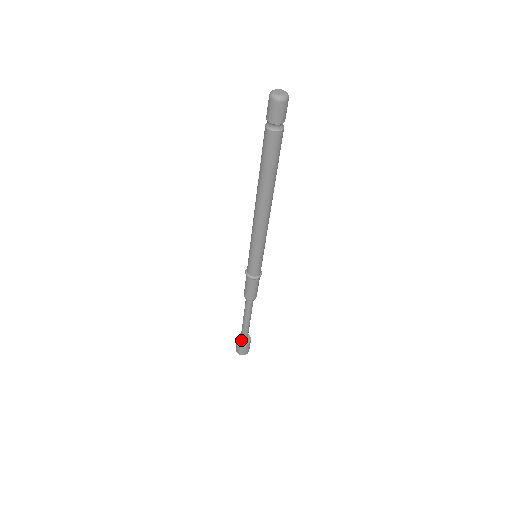
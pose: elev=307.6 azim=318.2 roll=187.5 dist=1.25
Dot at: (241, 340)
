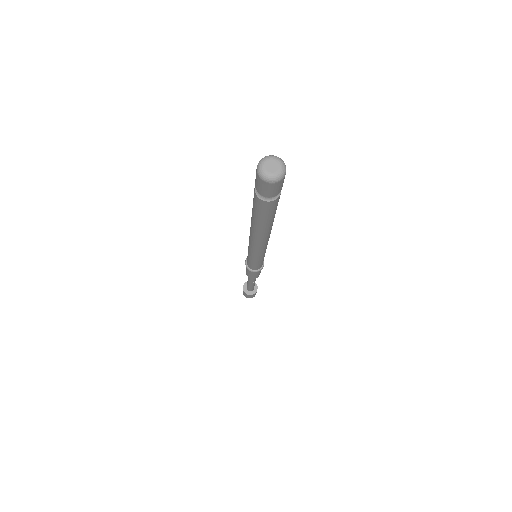
Dot at: (246, 288)
